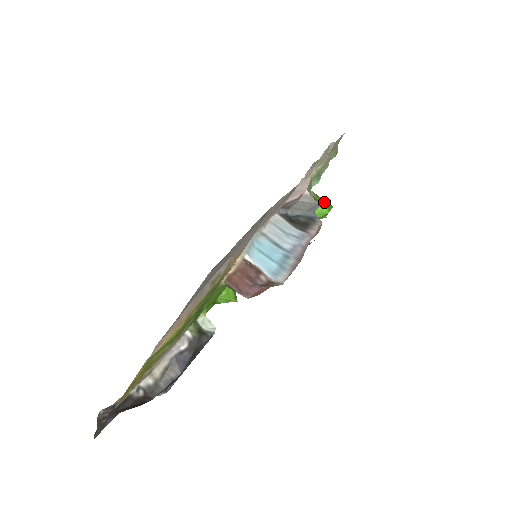
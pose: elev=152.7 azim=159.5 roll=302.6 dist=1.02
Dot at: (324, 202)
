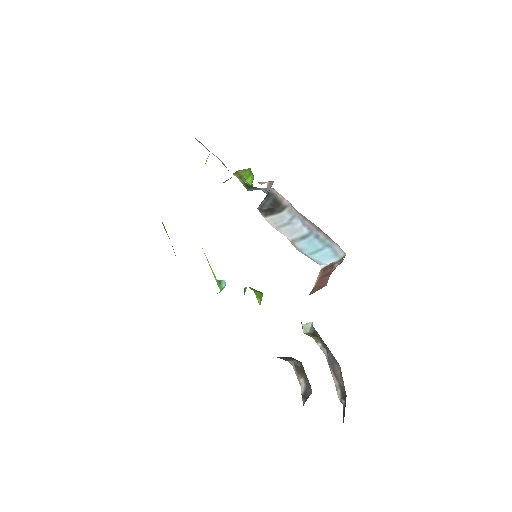
Dot at: (244, 172)
